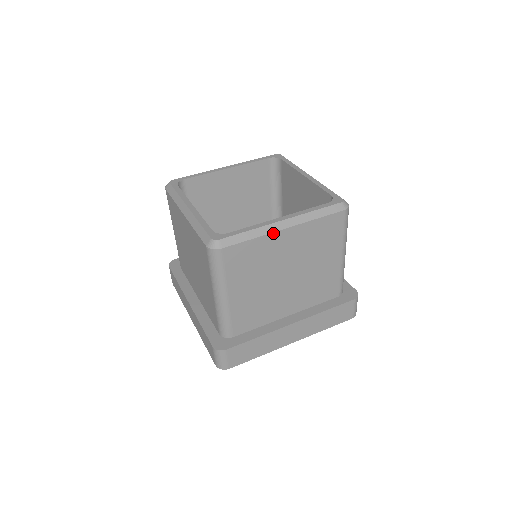
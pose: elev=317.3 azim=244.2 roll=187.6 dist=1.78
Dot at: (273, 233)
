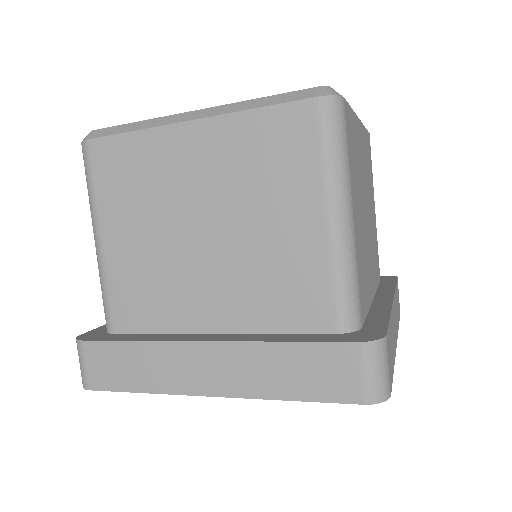
Dot at: (168, 126)
